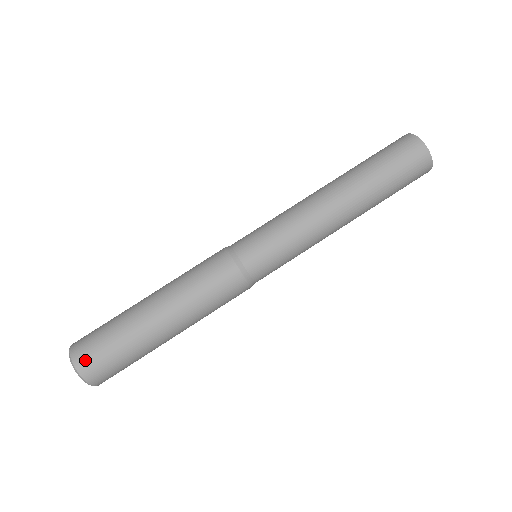
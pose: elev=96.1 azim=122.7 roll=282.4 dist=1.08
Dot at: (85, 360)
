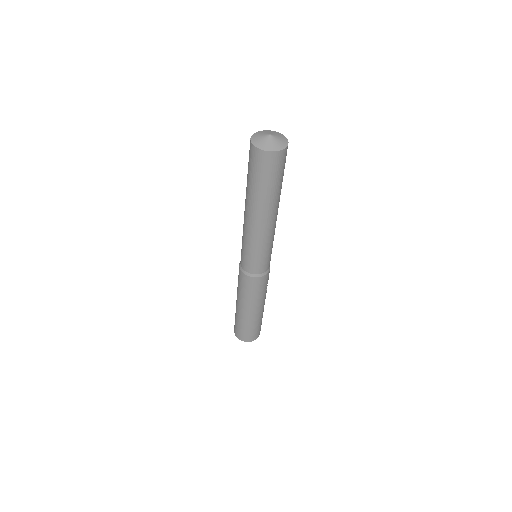
Dot at: (241, 337)
